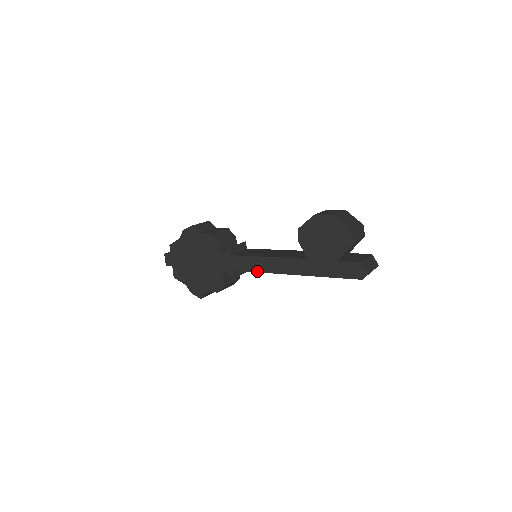
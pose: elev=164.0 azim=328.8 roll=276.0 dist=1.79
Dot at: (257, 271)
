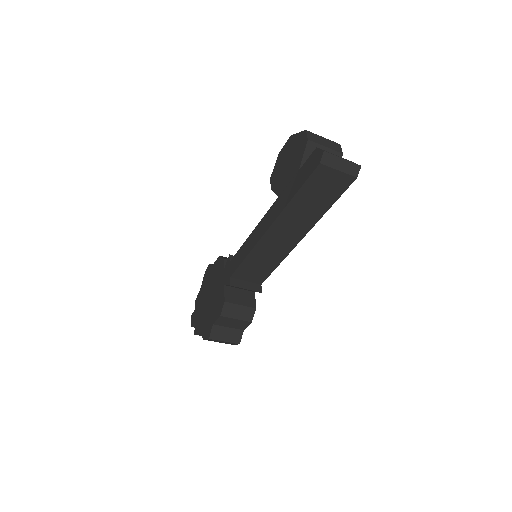
Dot at: (245, 256)
